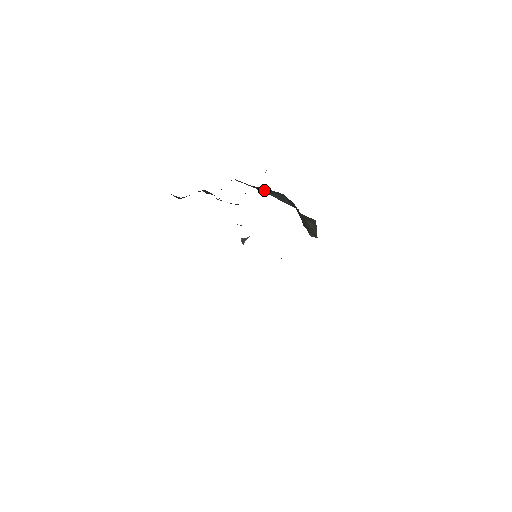
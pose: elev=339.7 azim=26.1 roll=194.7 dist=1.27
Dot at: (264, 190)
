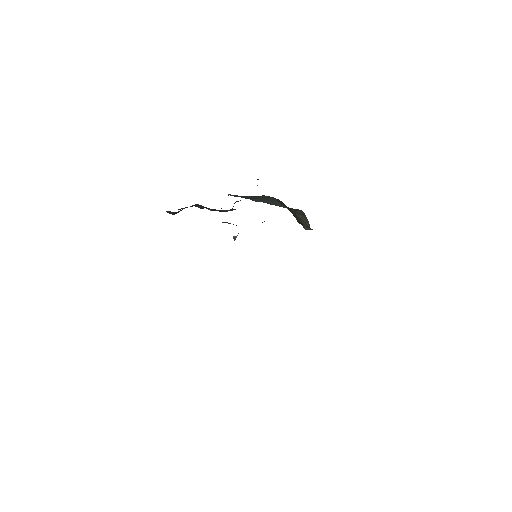
Dot at: (257, 199)
